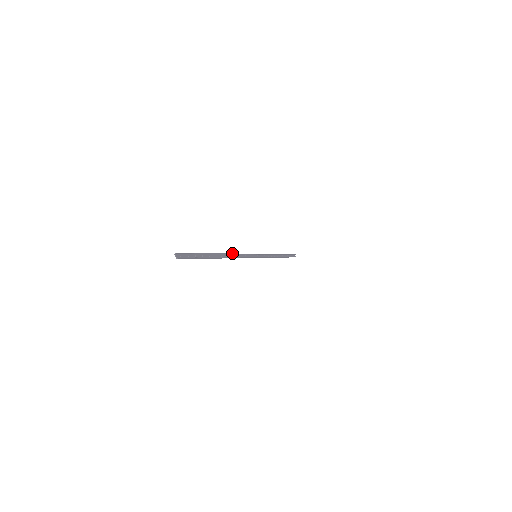
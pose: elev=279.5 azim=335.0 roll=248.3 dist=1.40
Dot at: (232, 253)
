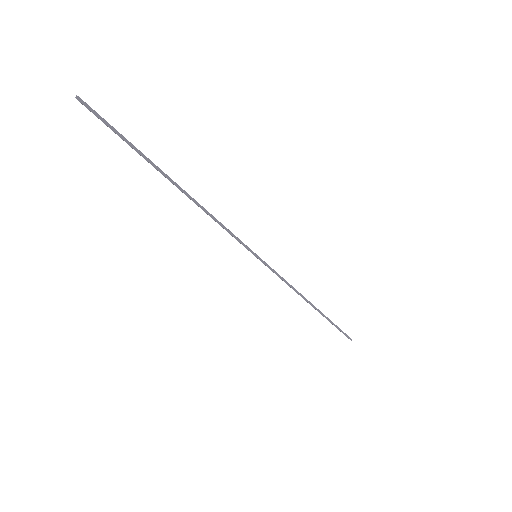
Dot at: occluded
